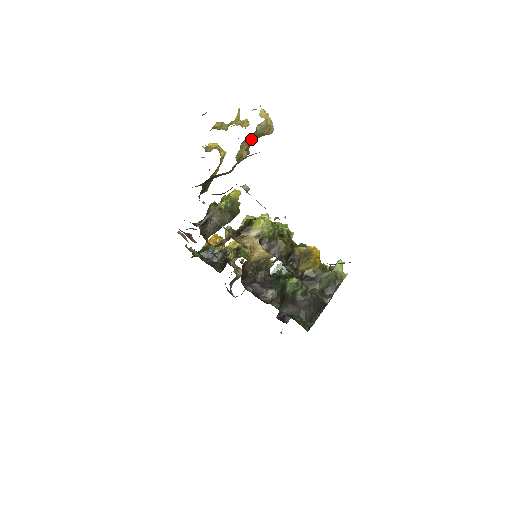
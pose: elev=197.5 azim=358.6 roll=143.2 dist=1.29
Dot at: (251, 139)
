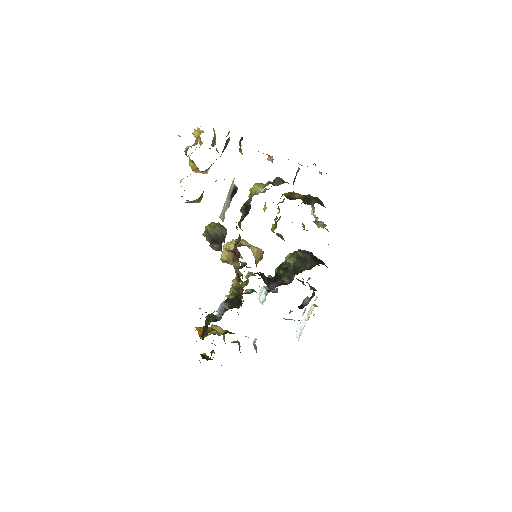
Dot at: (212, 144)
